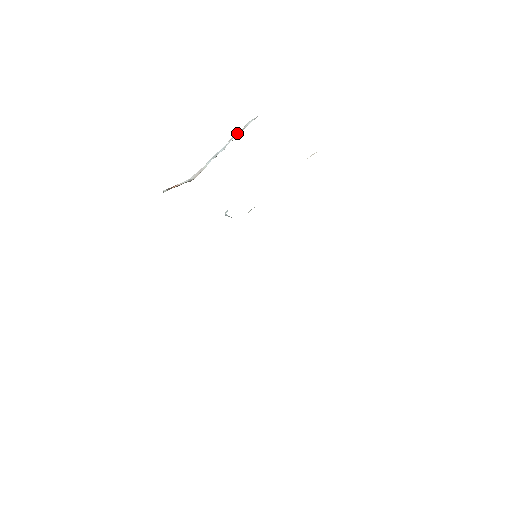
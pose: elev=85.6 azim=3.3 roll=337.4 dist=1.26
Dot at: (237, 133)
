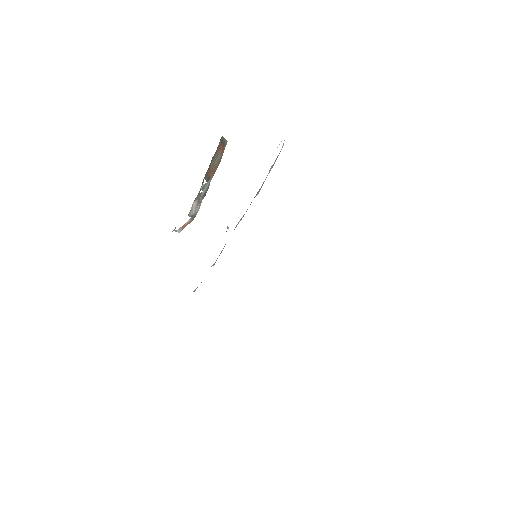
Dot at: (219, 160)
